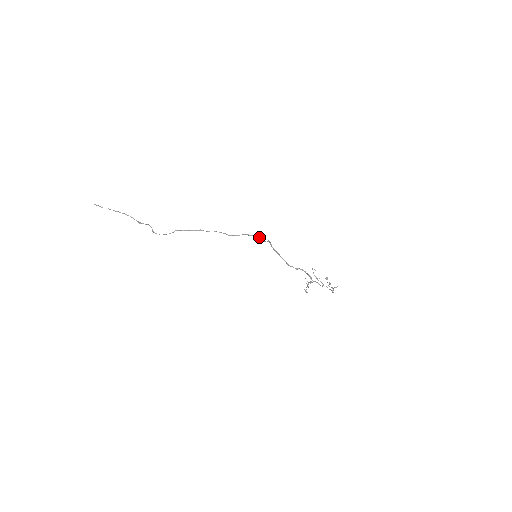
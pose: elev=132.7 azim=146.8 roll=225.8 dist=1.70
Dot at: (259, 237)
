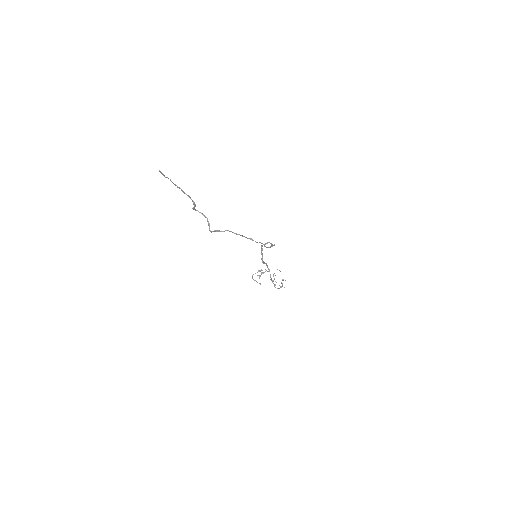
Dot at: occluded
